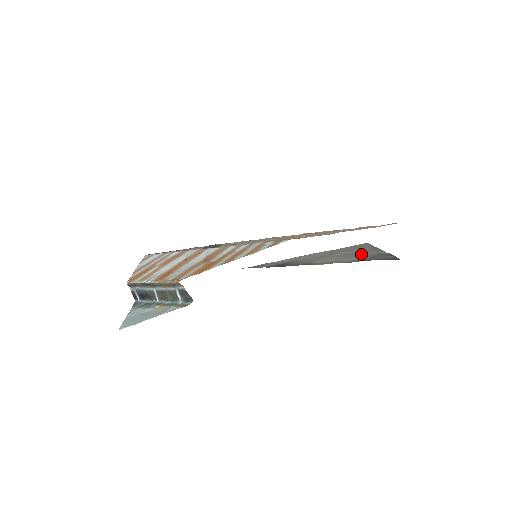
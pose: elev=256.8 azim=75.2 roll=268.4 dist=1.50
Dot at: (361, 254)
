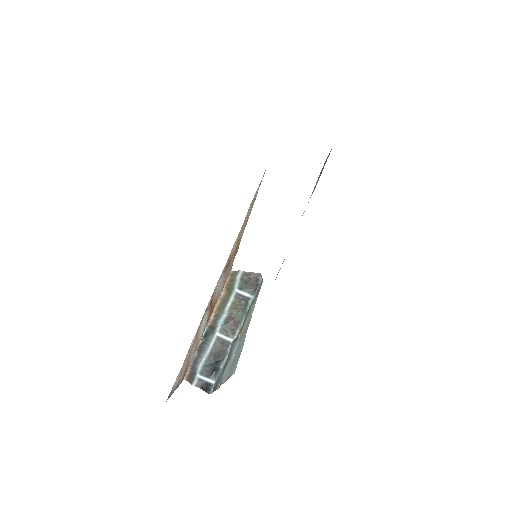
Dot at: occluded
